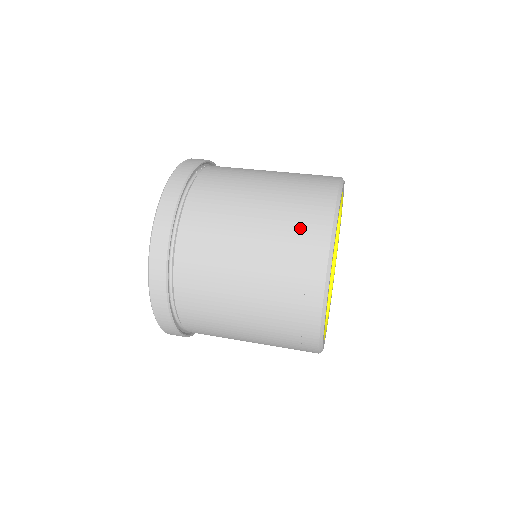
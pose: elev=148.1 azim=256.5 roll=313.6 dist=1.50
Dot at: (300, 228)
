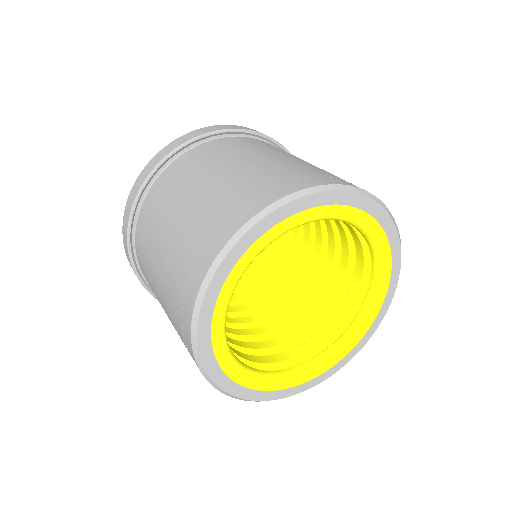
Dot at: (302, 172)
